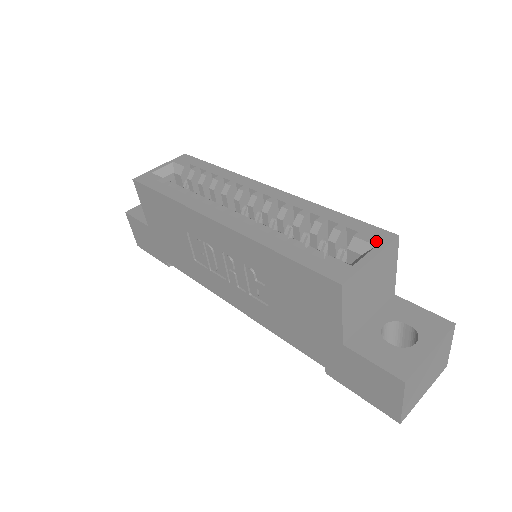
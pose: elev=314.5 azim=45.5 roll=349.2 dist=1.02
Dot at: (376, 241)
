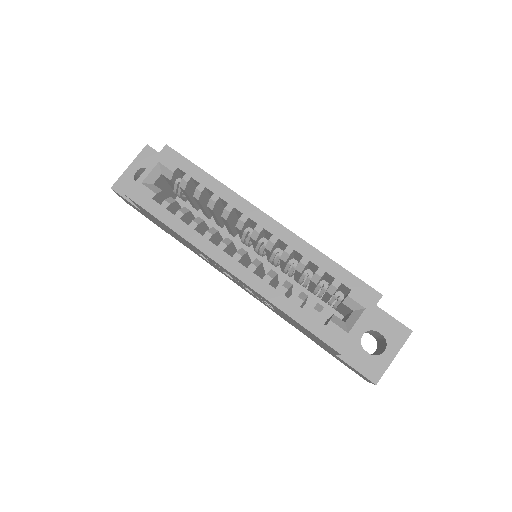
Dot at: (365, 303)
